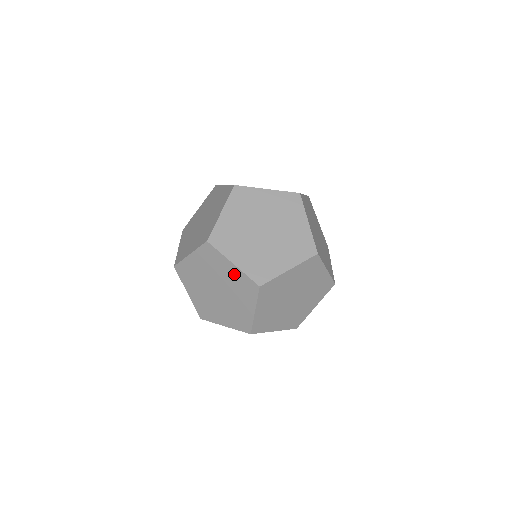
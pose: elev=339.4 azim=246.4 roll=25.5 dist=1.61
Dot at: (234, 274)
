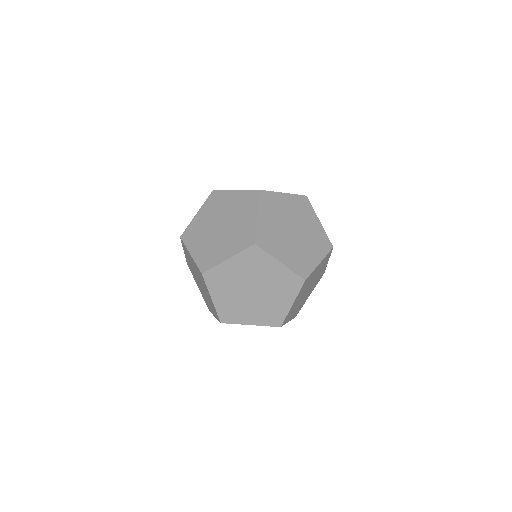
Dot at: (194, 264)
